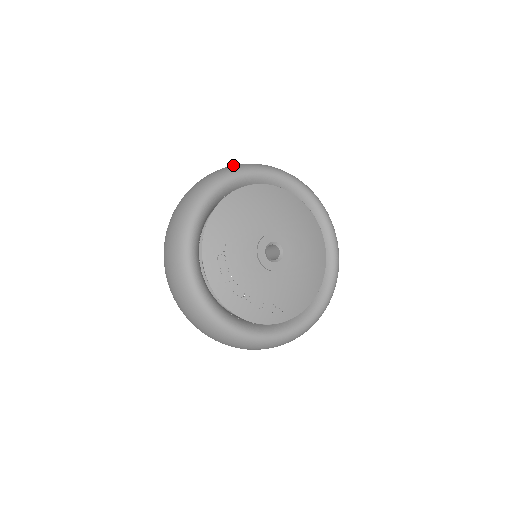
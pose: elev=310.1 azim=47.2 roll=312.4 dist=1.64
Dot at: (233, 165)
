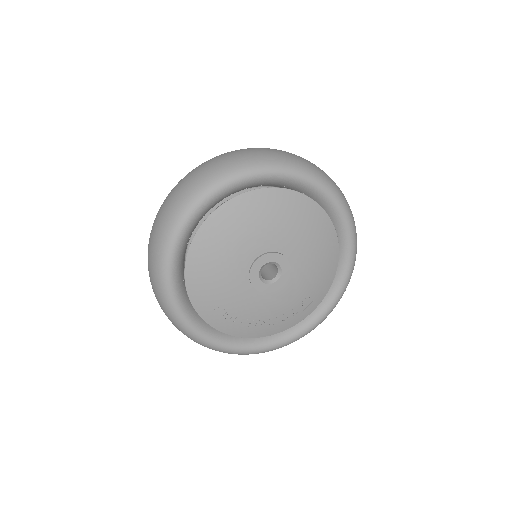
Dot at: (164, 217)
